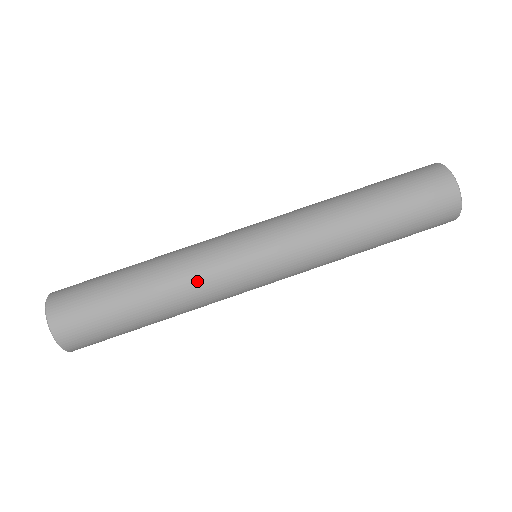
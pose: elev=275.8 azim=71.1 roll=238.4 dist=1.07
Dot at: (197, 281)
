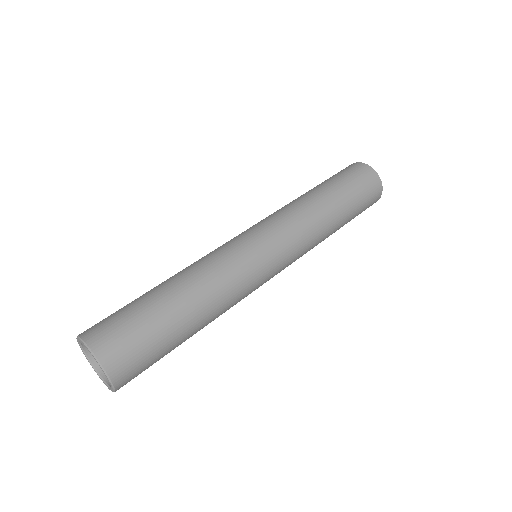
Dot at: (217, 267)
